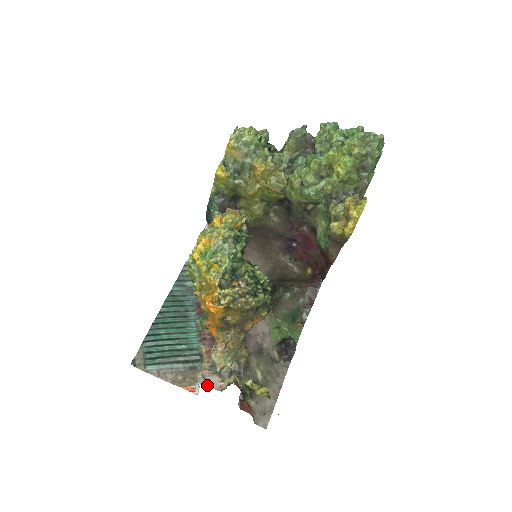
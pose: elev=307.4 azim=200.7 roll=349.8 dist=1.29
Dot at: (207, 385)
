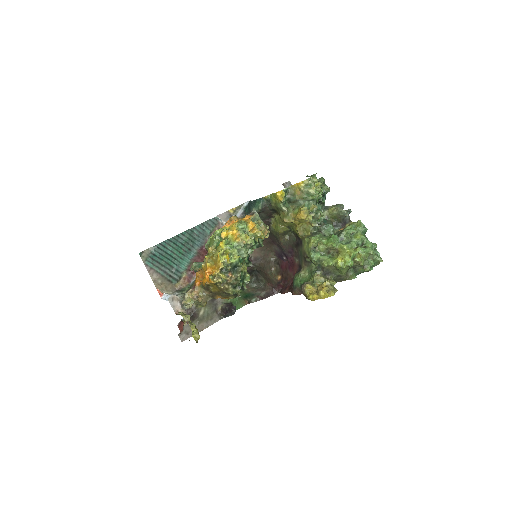
Dot at: (171, 305)
